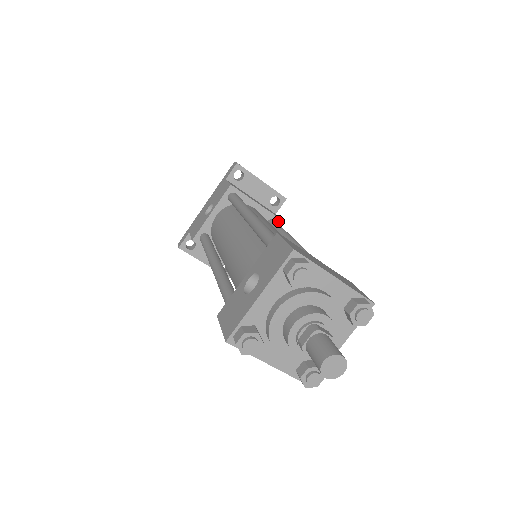
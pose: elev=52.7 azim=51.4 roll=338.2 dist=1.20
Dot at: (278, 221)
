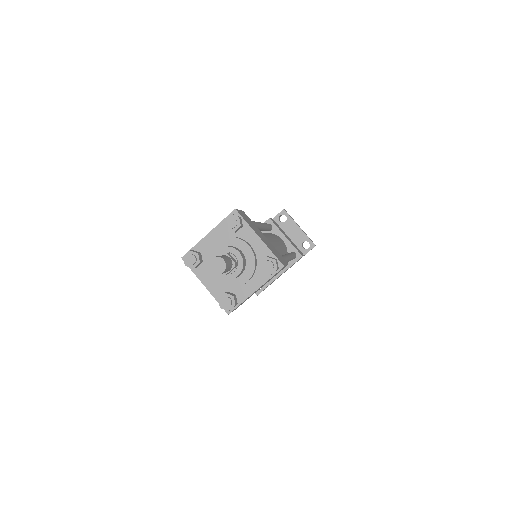
Dot at: (298, 255)
